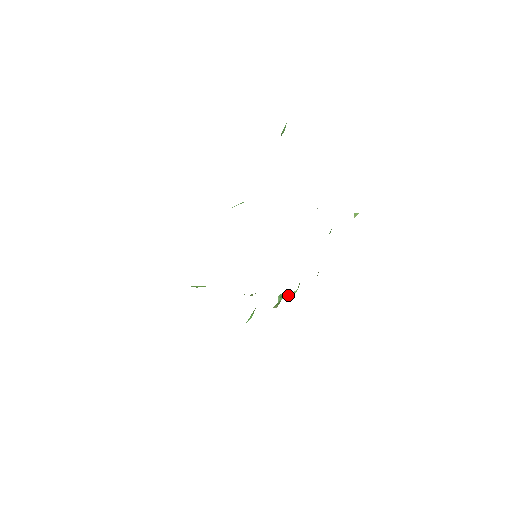
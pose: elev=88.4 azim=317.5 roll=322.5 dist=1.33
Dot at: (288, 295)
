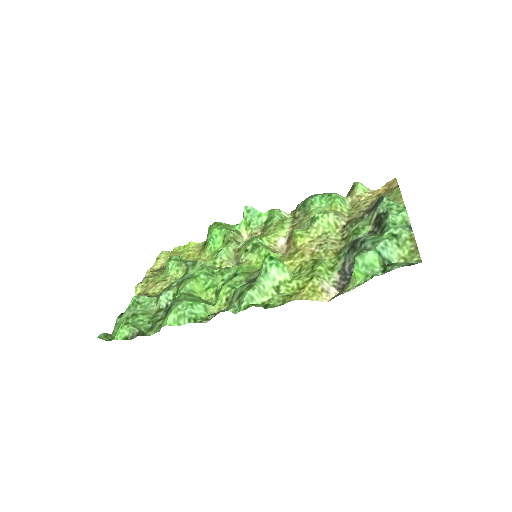
Dot at: (257, 219)
